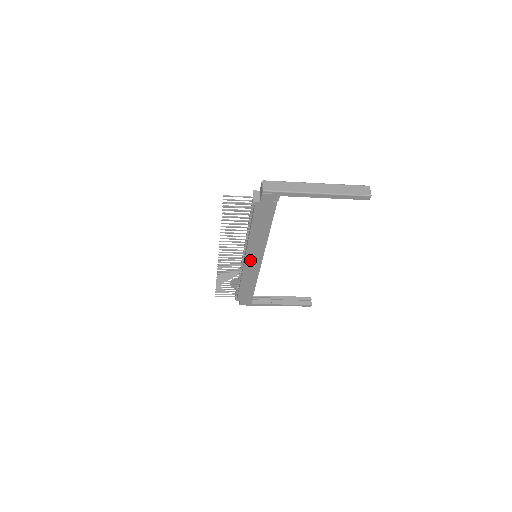
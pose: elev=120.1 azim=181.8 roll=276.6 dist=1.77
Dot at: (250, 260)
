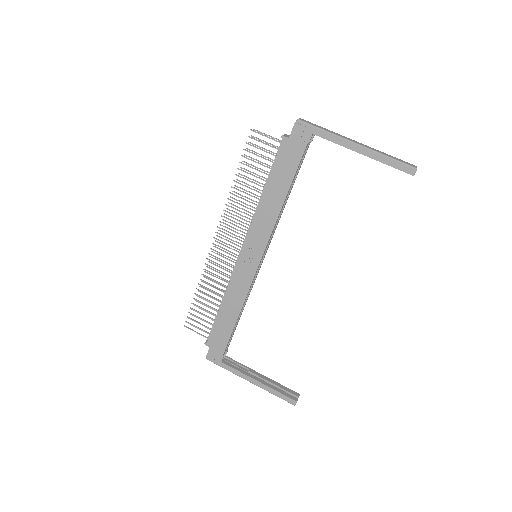
Dot at: (247, 254)
